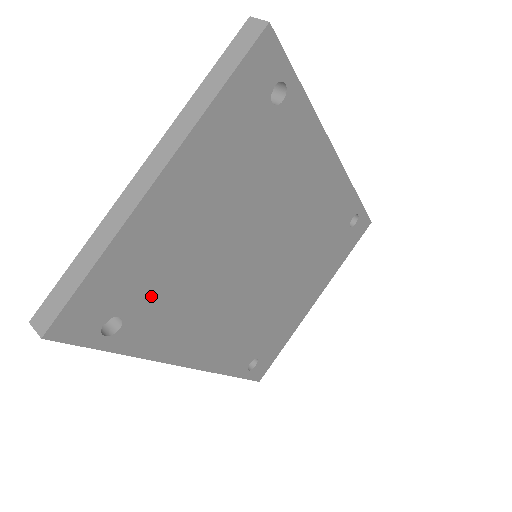
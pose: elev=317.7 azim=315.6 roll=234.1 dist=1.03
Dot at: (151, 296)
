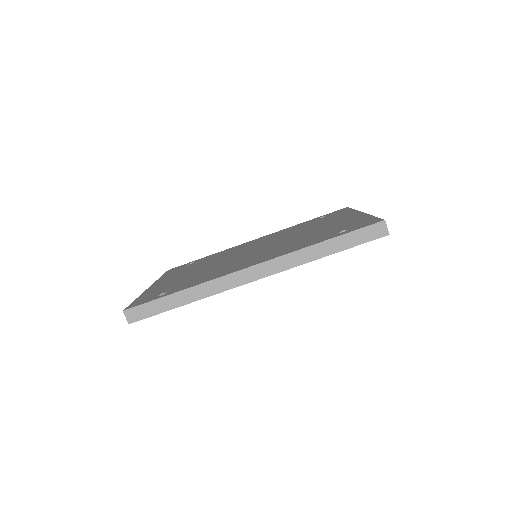
Dot at: occluded
